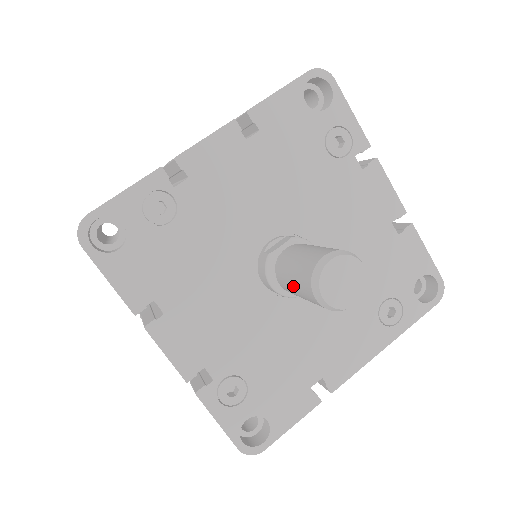
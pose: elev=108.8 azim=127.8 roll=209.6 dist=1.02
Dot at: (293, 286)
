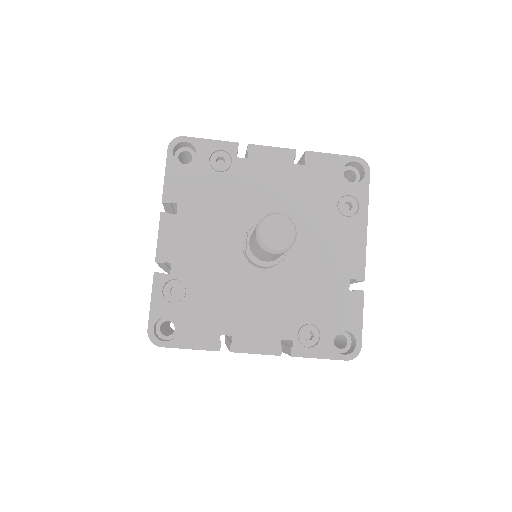
Dot at: (266, 257)
